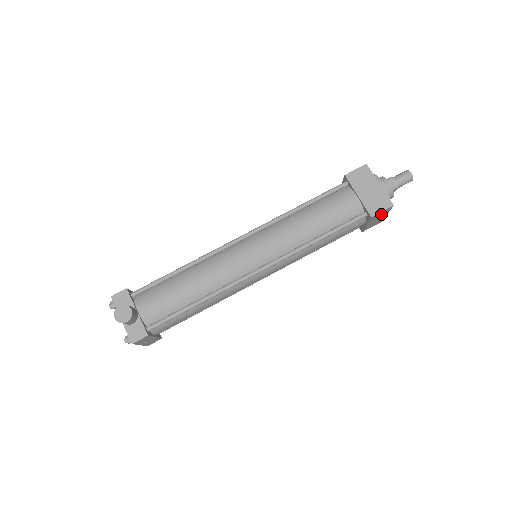
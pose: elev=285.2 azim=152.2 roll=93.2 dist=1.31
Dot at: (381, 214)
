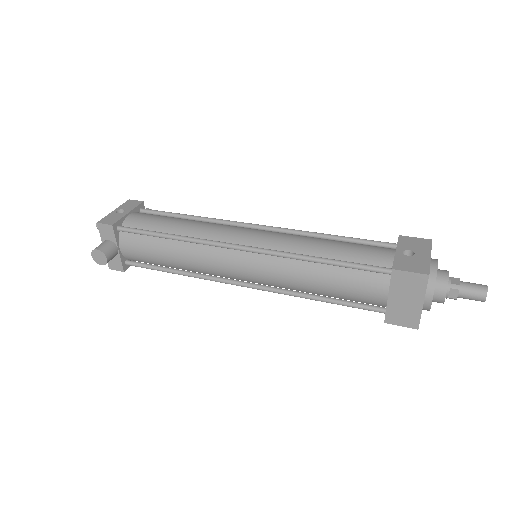
Dot at: occluded
